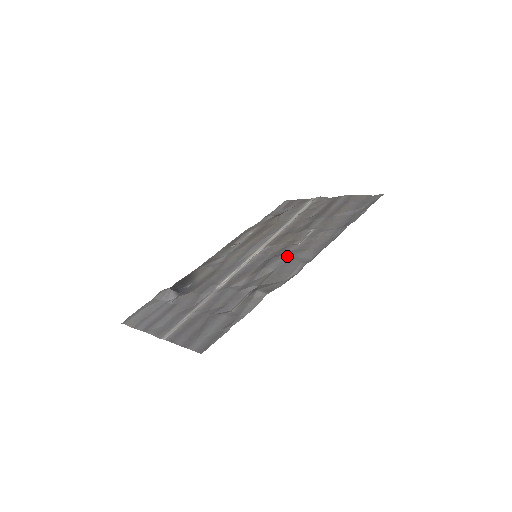
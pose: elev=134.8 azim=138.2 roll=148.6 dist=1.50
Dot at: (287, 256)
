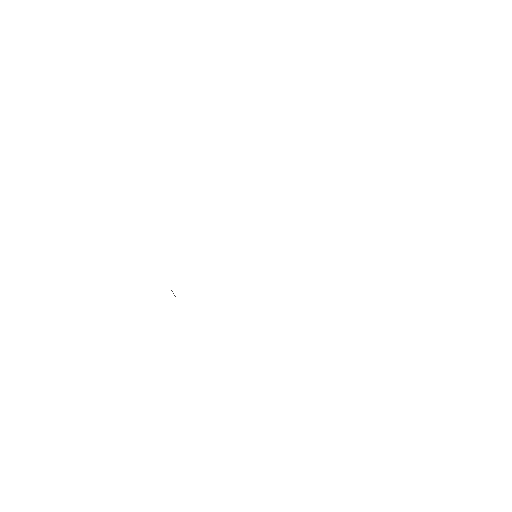
Dot at: occluded
